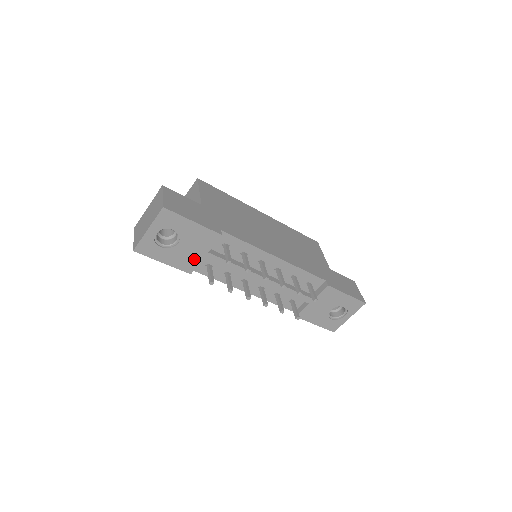
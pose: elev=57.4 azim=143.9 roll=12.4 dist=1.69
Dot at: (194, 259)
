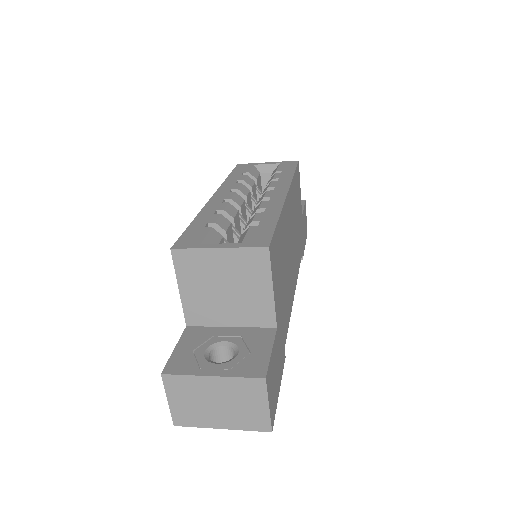
Dot at: occluded
